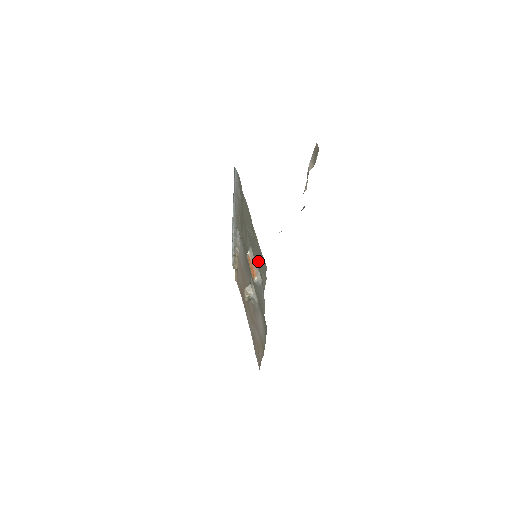
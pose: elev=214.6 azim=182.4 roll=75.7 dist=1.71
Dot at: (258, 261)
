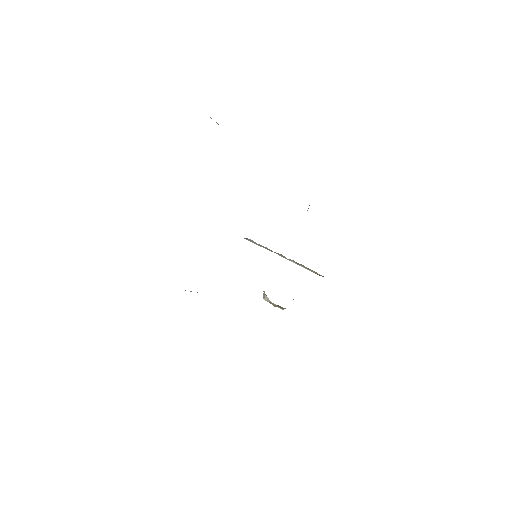
Dot at: occluded
